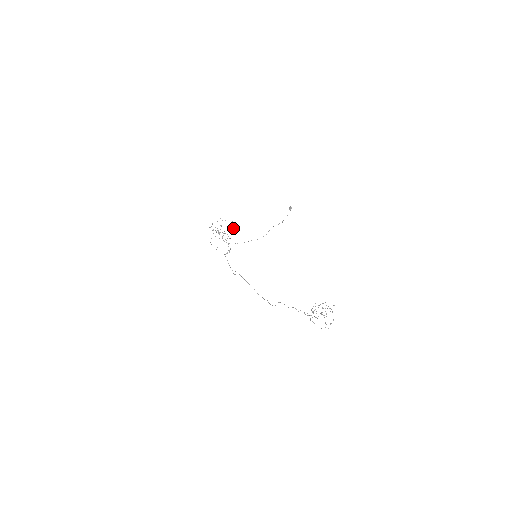
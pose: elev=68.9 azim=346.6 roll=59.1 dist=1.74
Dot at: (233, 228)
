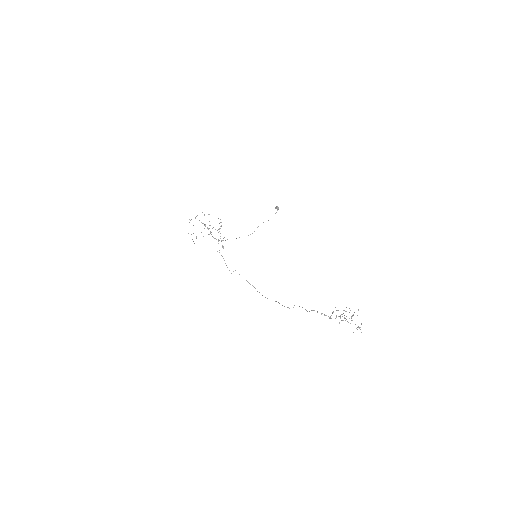
Dot at: occluded
